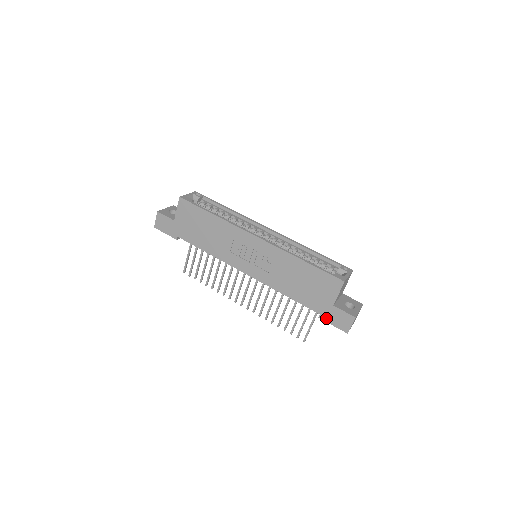
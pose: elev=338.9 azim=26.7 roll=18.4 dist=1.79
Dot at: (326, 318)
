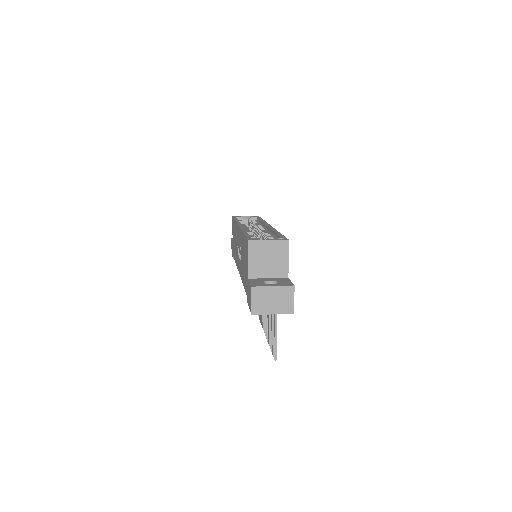
Dot at: (248, 300)
